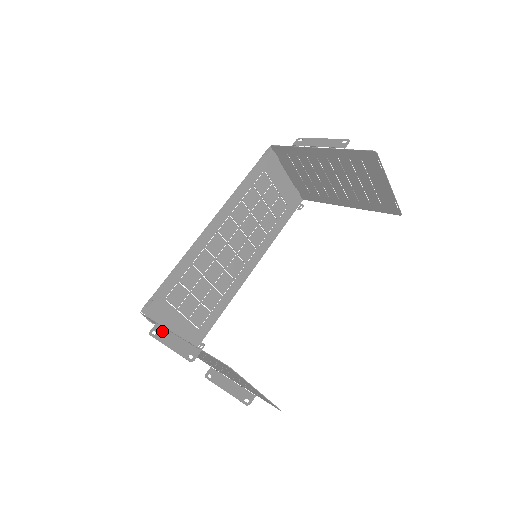
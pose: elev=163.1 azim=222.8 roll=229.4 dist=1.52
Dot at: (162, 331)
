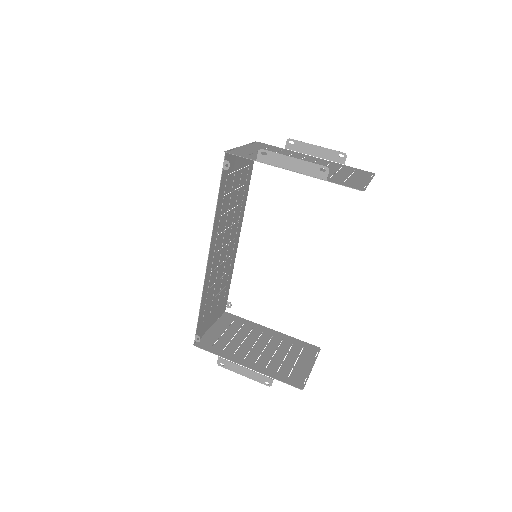
Dot at: (229, 364)
